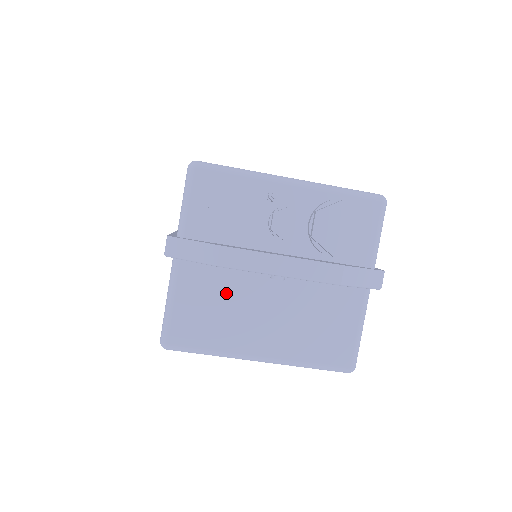
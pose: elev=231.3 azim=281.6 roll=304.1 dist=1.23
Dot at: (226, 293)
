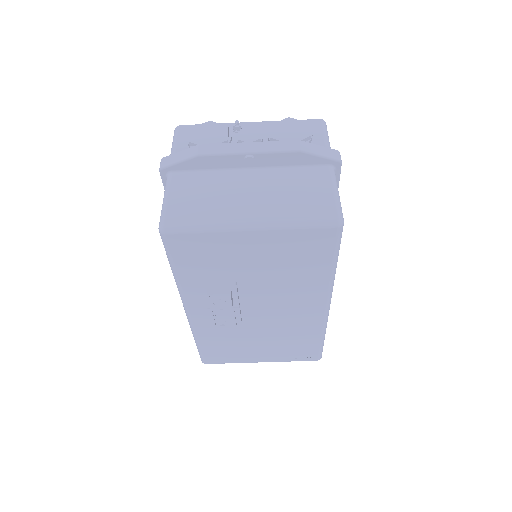
Dot at: (211, 185)
